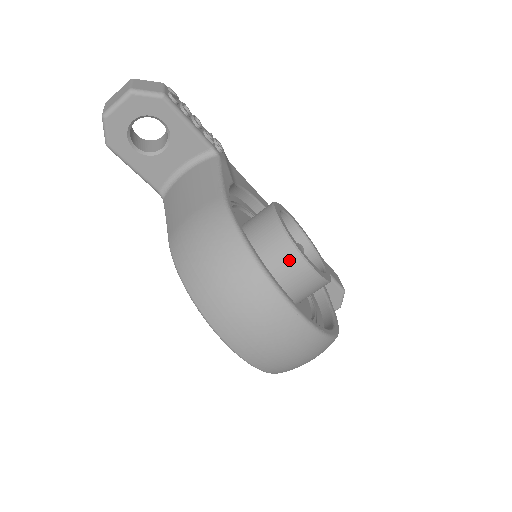
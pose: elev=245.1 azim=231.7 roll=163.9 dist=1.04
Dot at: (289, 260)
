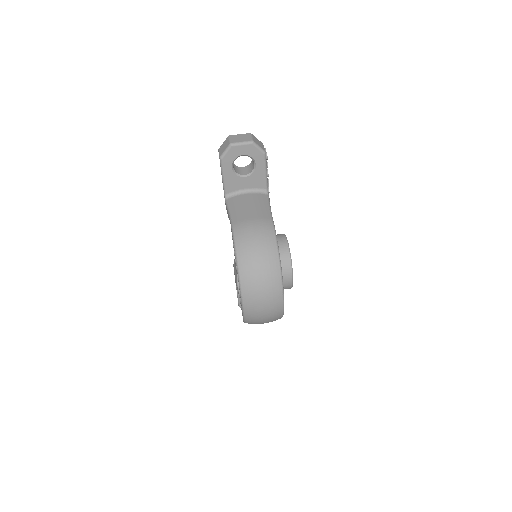
Dot at: (285, 266)
